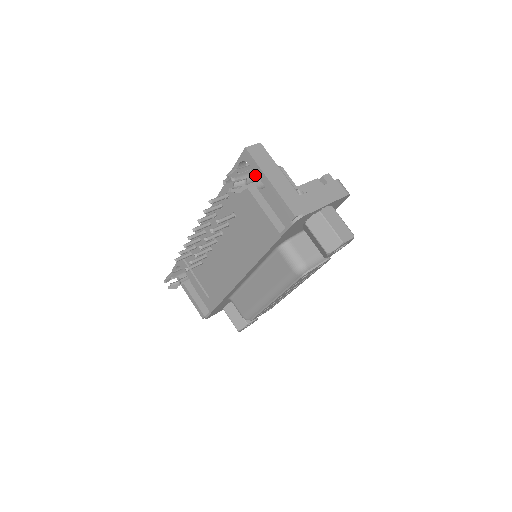
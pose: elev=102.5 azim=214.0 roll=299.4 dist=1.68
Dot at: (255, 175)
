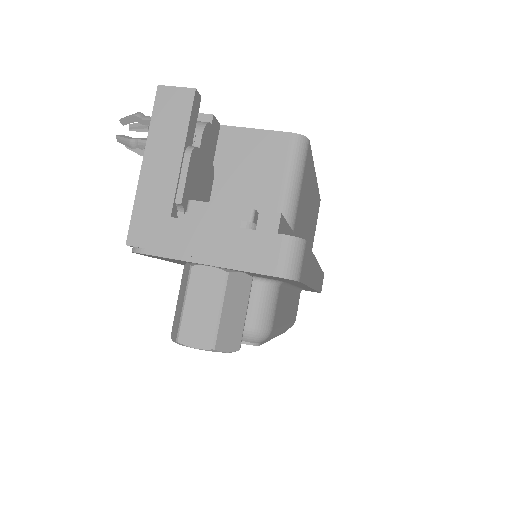
Dot at: occluded
